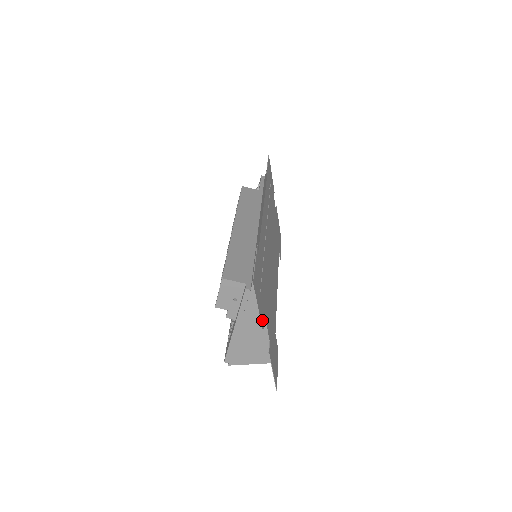
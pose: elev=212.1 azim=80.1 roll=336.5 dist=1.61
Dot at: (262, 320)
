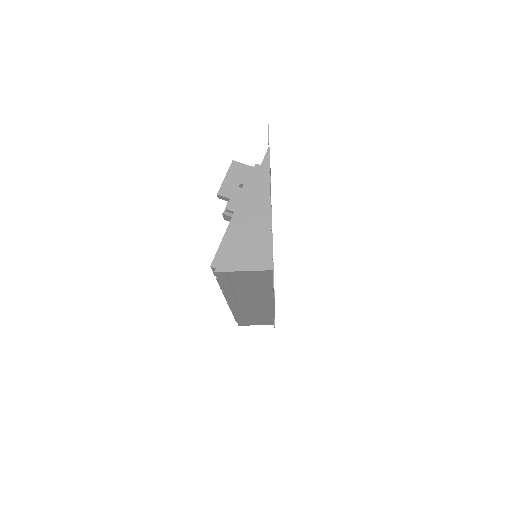
Dot at: occluded
